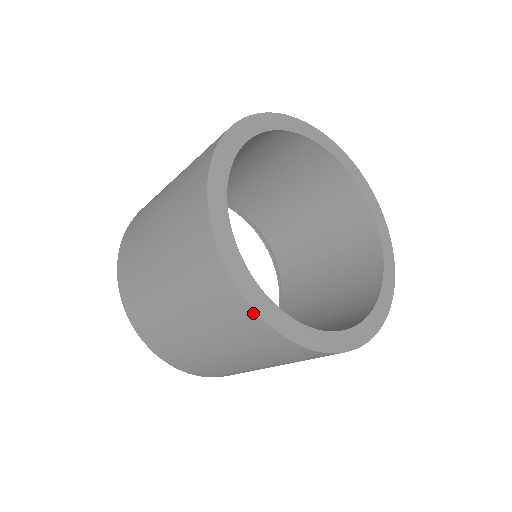
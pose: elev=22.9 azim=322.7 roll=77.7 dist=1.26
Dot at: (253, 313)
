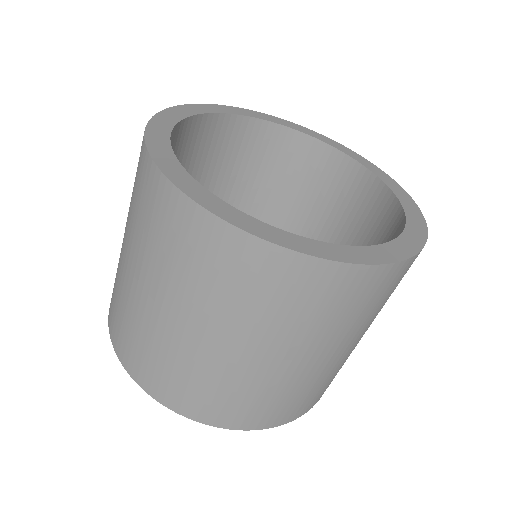
Dot at: (143, 140)
